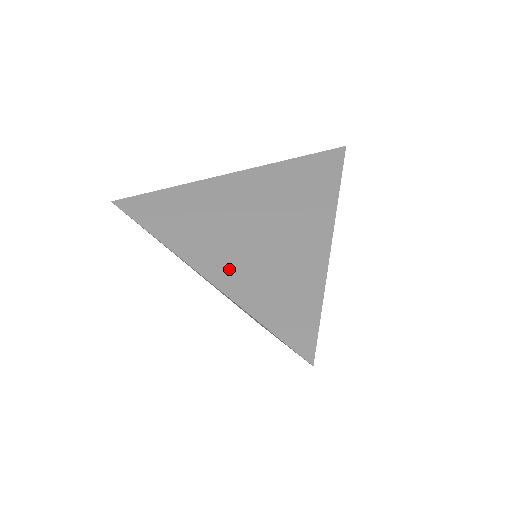
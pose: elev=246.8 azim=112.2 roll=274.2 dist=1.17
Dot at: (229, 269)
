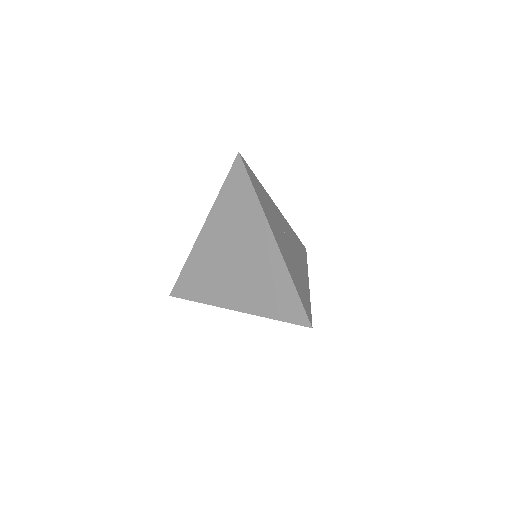
Dot at: (243, 298)
